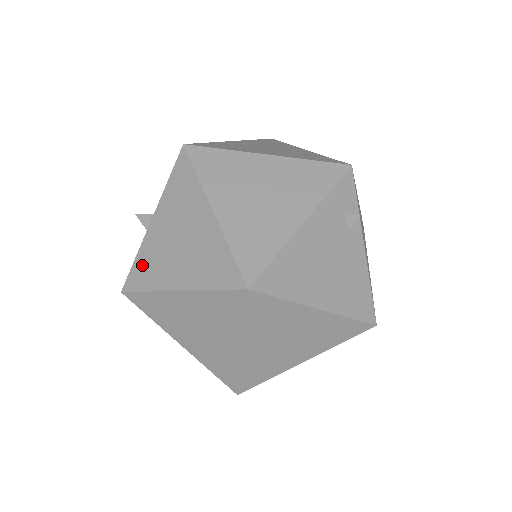
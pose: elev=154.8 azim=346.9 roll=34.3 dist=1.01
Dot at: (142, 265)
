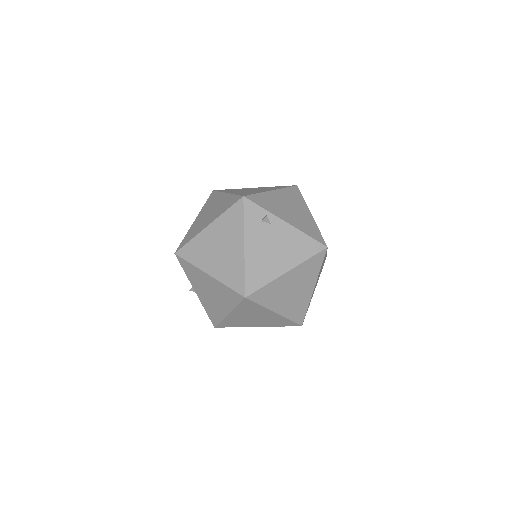
Dot at: (210, 312)
